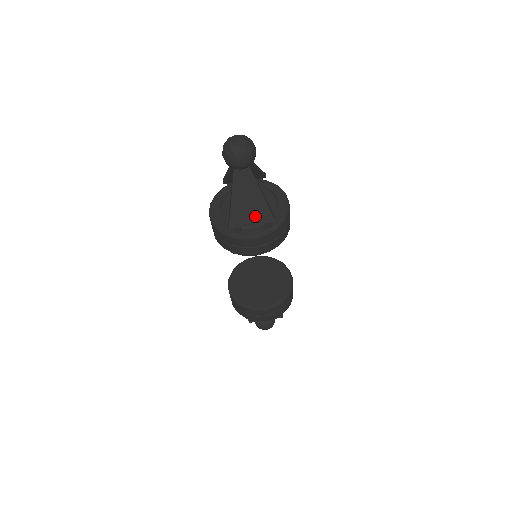
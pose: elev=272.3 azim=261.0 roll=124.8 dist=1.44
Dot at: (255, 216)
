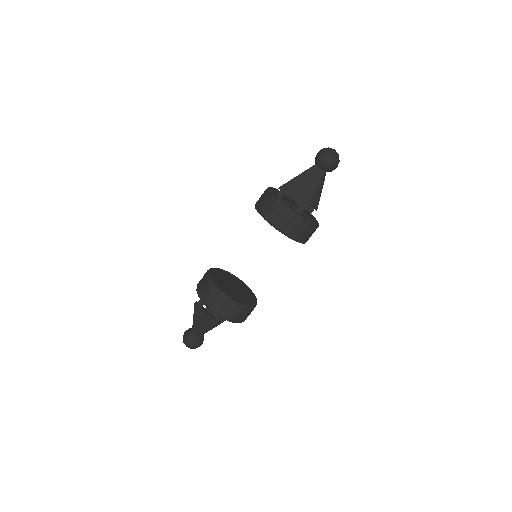
Dot at: (299, 196)
